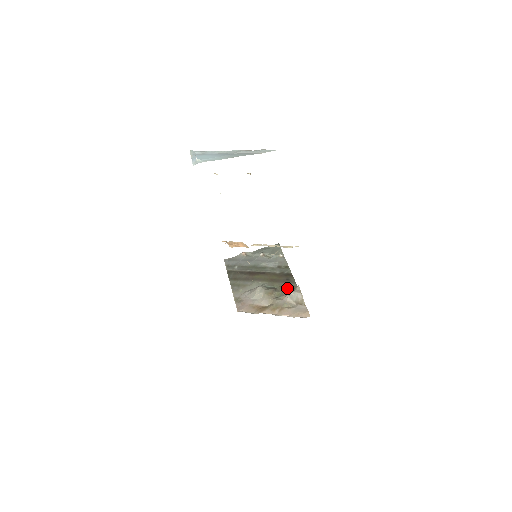
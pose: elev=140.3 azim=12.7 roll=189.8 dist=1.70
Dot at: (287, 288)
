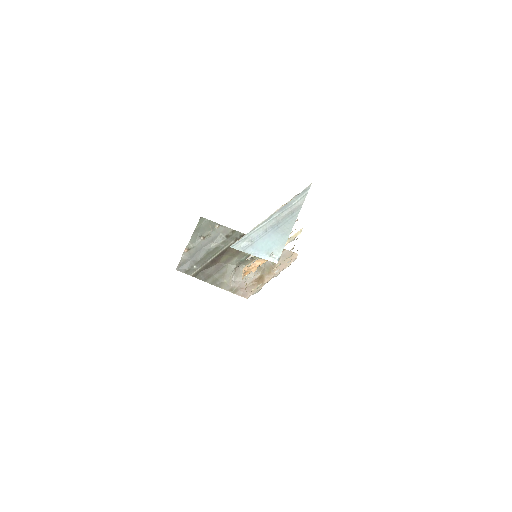
Dot at: occluded
